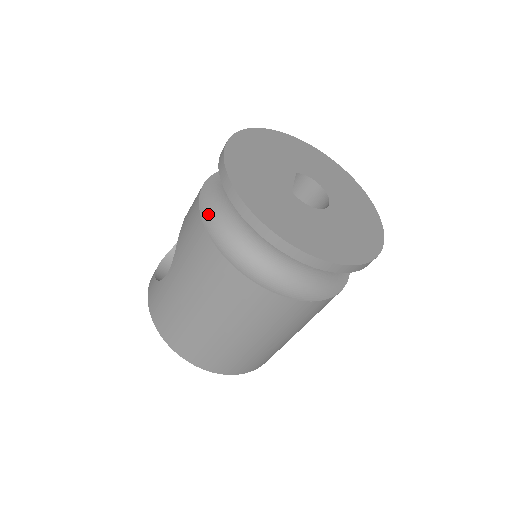
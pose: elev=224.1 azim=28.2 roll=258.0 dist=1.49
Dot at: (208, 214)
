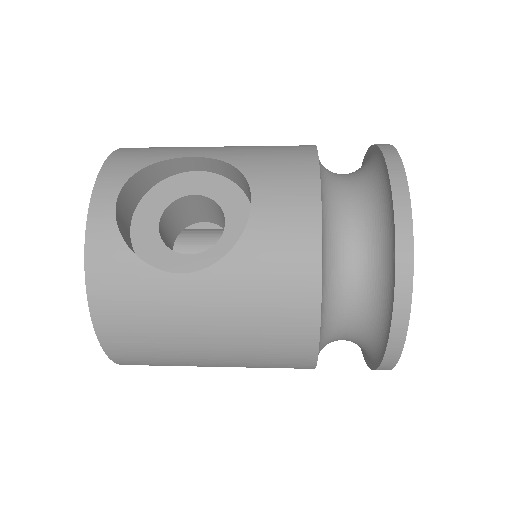
Dot at: (324, 267)
